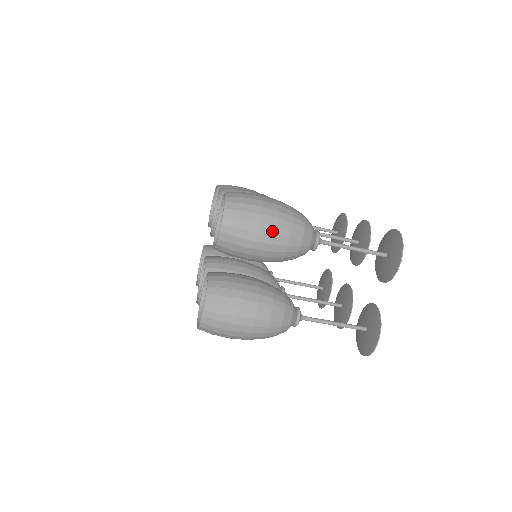
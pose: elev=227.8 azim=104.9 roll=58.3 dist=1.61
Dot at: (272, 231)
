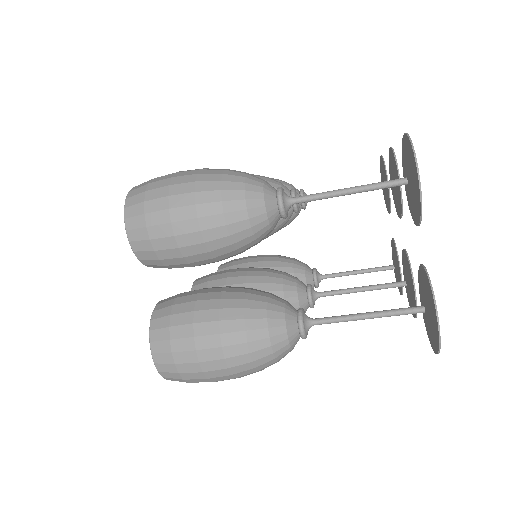
Dot at: (192, 213)
